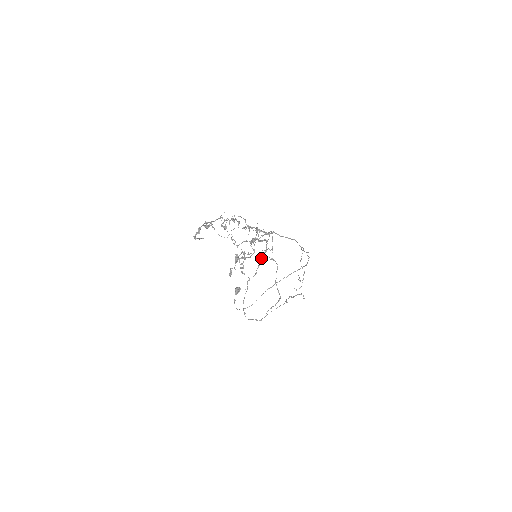
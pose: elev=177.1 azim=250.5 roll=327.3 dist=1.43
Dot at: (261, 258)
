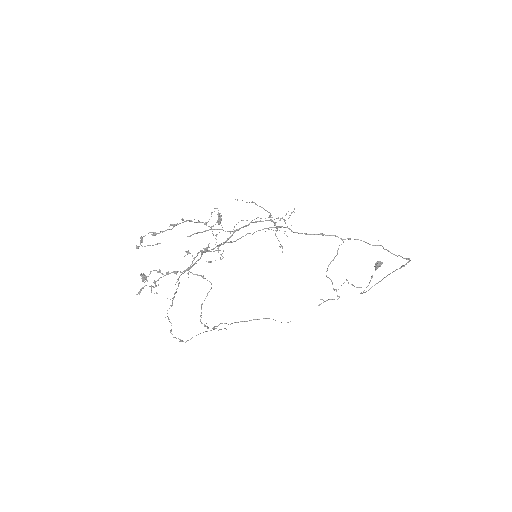
Dot at: occluded
